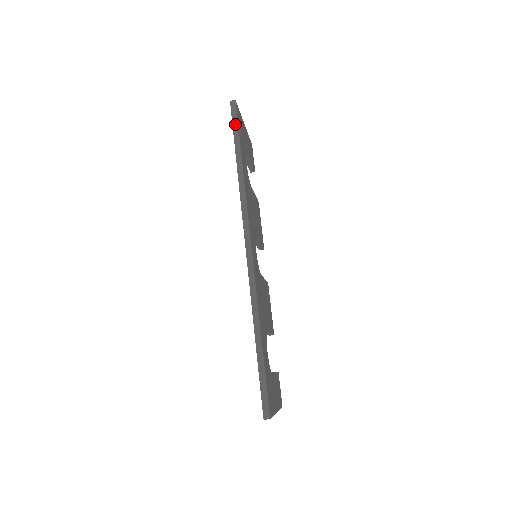
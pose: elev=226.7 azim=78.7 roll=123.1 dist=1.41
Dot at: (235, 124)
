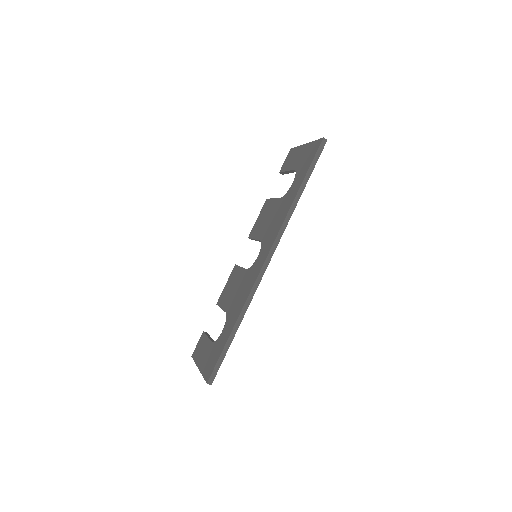
Dot at: (316, 160)
